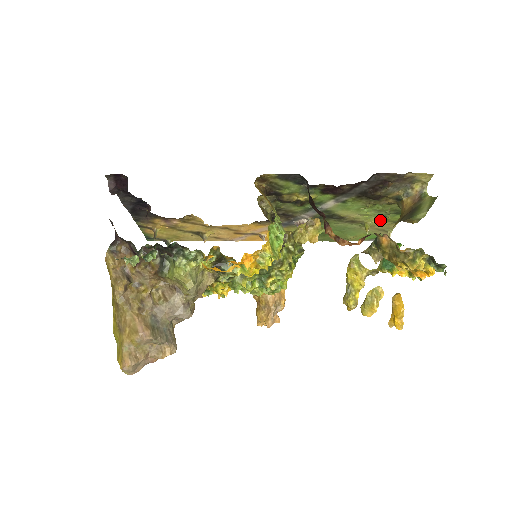
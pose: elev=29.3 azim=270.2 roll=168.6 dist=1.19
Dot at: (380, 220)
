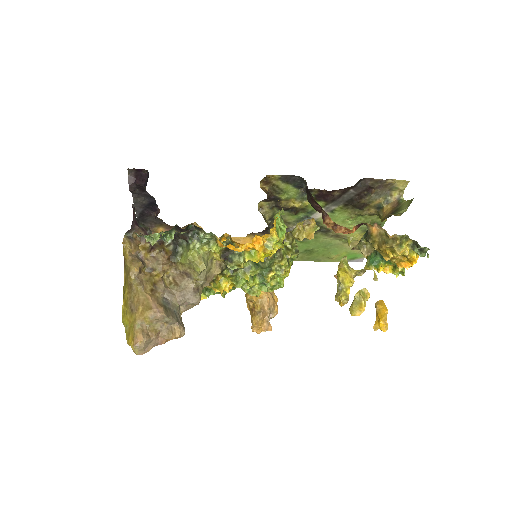
Dot at: (361, 235)
